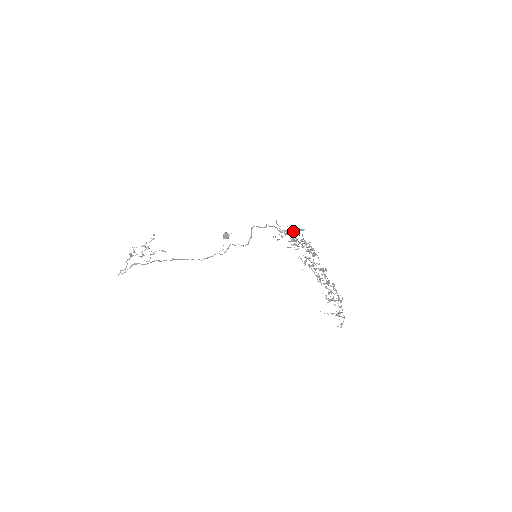
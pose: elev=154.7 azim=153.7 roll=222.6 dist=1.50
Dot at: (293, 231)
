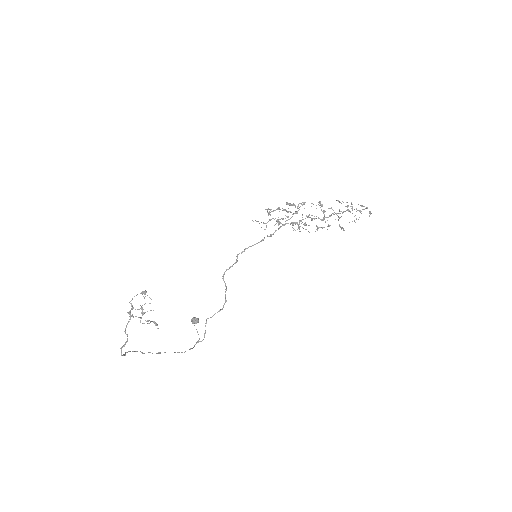
Dot at: (273, 211)
